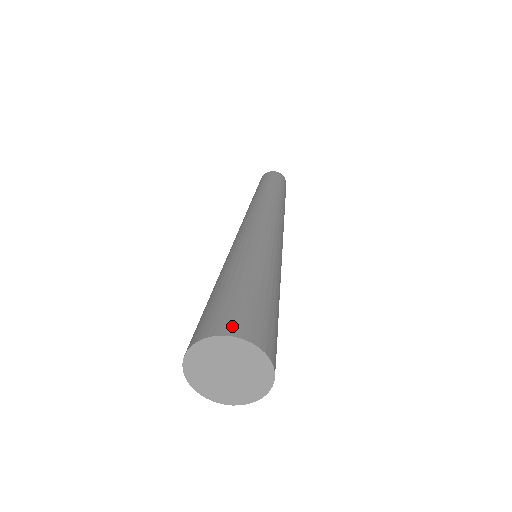
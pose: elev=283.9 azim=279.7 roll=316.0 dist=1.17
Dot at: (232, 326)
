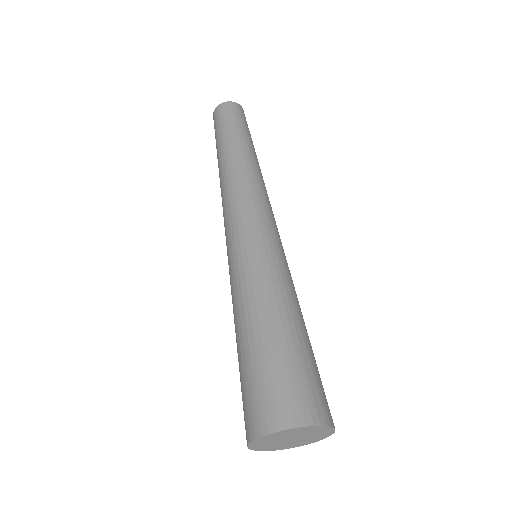
Dot at: (280, 414)
